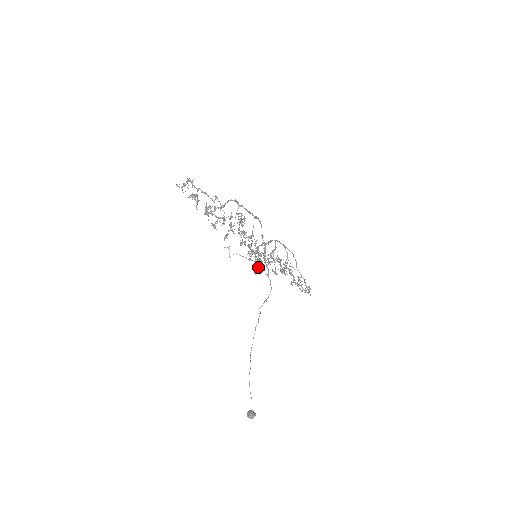
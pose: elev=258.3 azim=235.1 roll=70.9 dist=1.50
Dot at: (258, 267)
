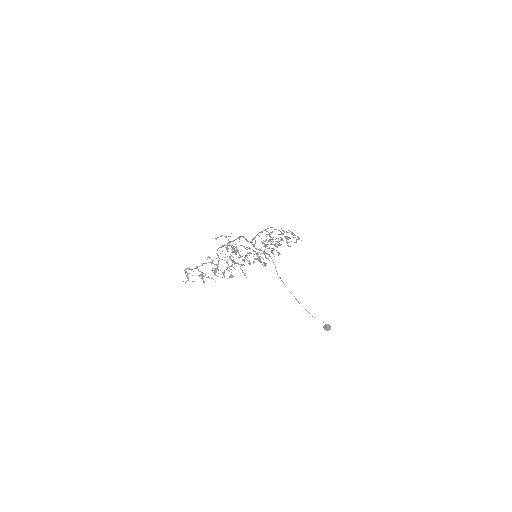
Dot at: occluded
